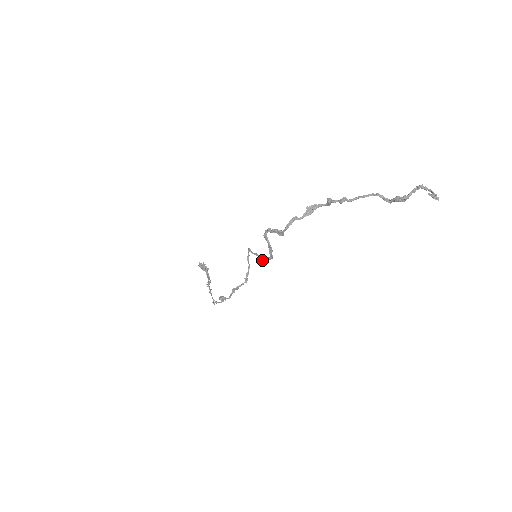
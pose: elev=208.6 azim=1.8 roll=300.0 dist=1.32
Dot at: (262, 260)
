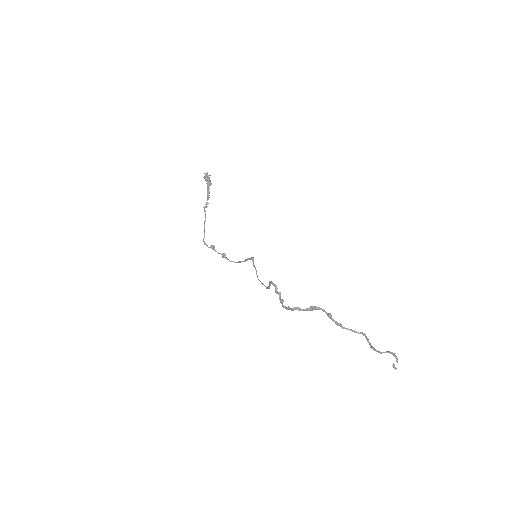
Dot at: (258, 279)
